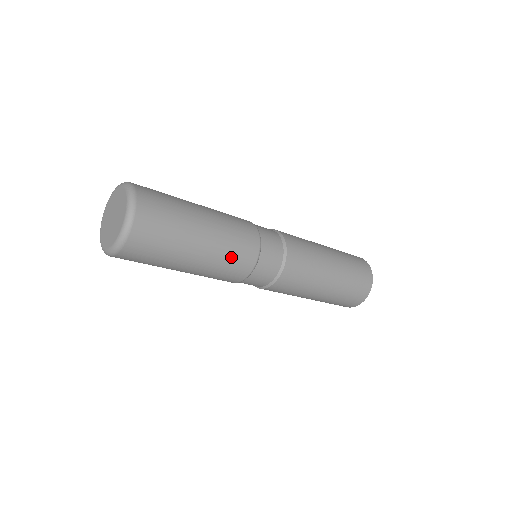
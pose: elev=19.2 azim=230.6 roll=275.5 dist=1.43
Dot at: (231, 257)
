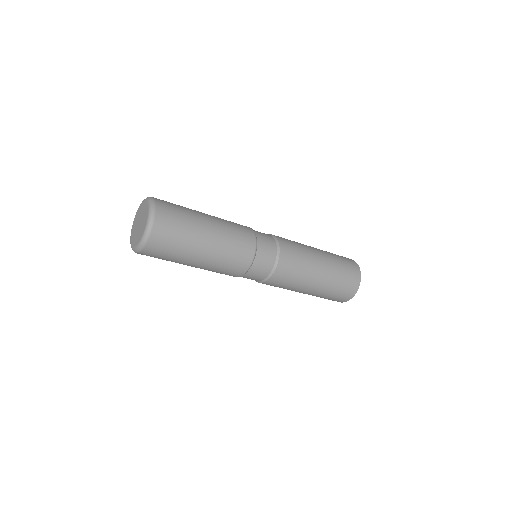
Dot at: (235, 234)
